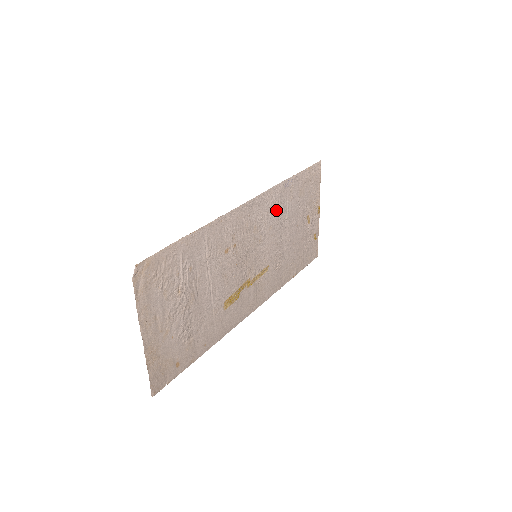
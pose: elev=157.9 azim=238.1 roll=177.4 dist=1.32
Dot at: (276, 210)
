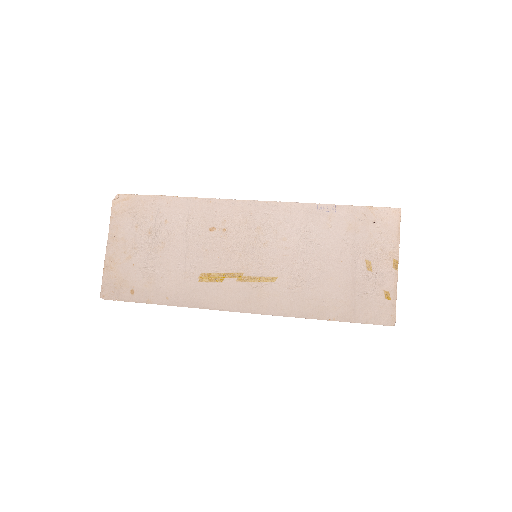
Dot at: (297, 226)
